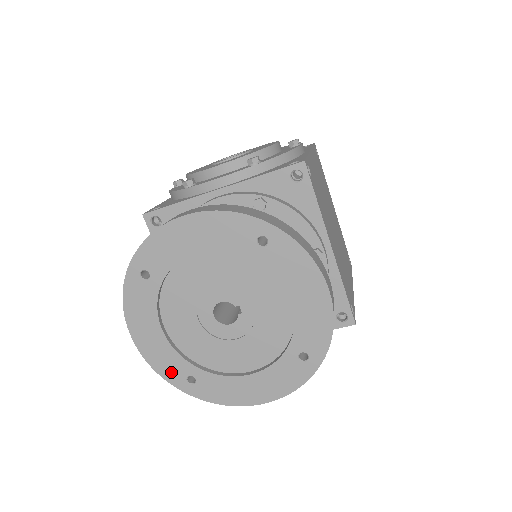
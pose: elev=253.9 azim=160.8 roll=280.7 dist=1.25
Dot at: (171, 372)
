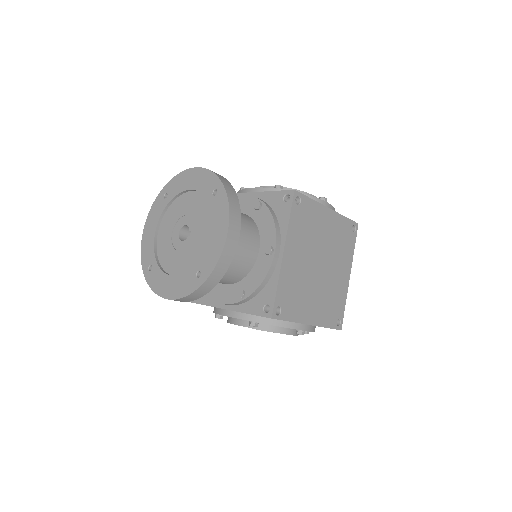
Dot at: (146, 259)
